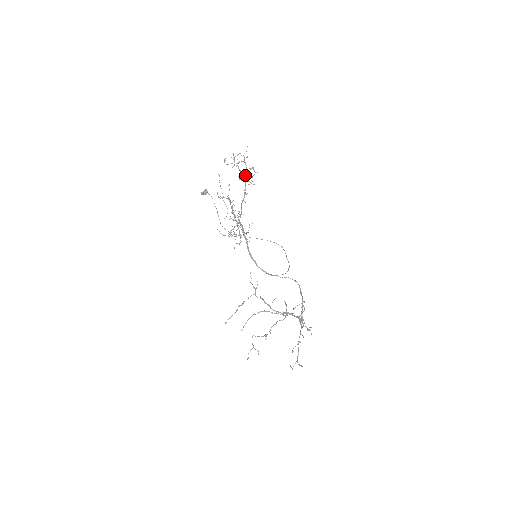
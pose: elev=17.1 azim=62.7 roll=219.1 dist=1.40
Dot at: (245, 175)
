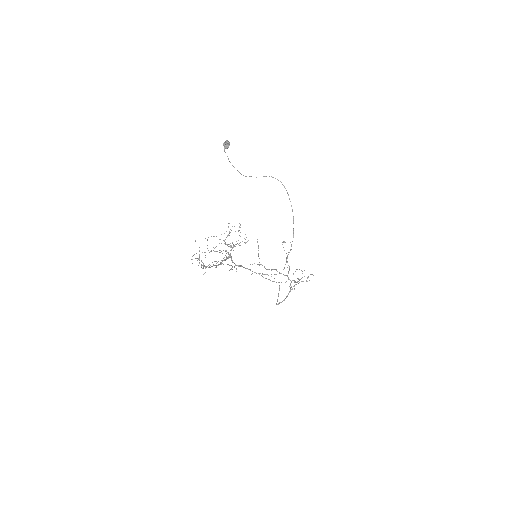
Dot at: (212, 266)
